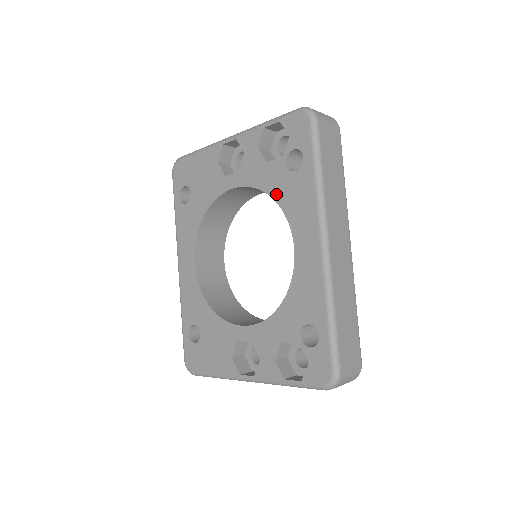
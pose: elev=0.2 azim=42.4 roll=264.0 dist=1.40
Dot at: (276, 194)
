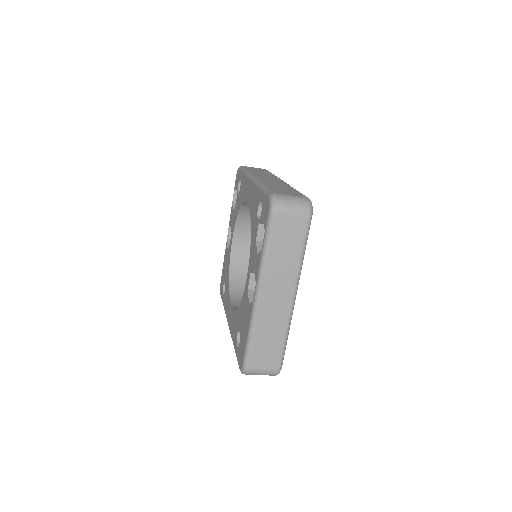
Dot at: (239, 207)
